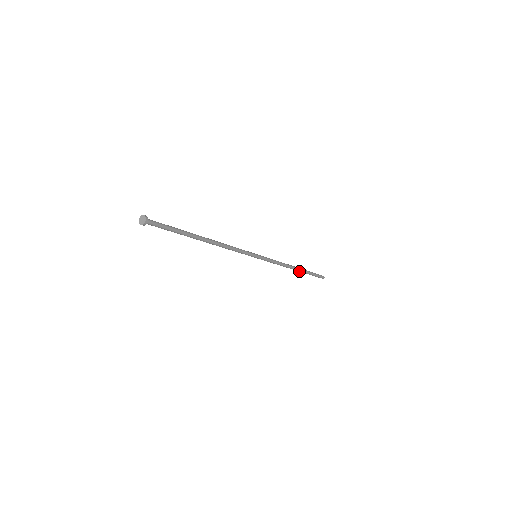
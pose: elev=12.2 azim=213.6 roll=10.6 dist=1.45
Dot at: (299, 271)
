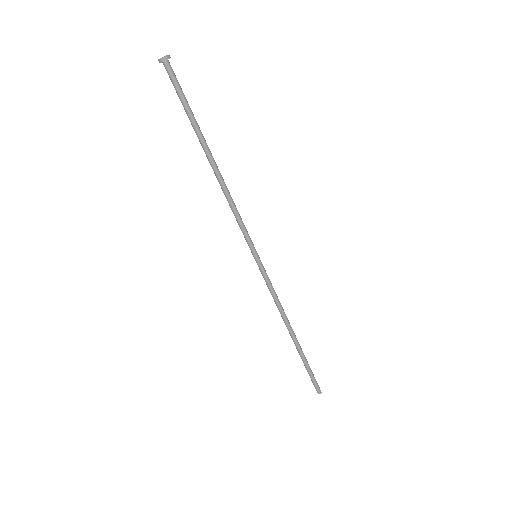
Dot at: (296, 344)
